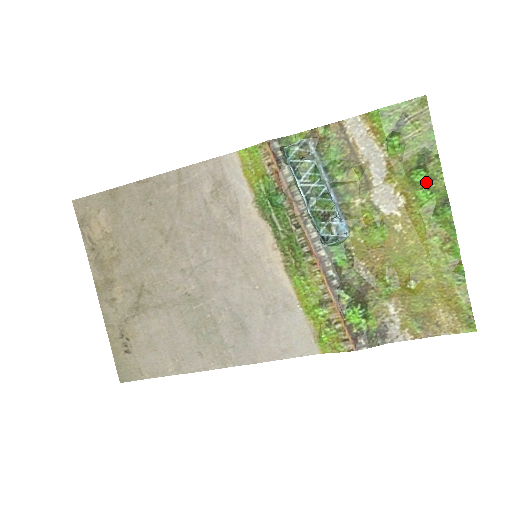
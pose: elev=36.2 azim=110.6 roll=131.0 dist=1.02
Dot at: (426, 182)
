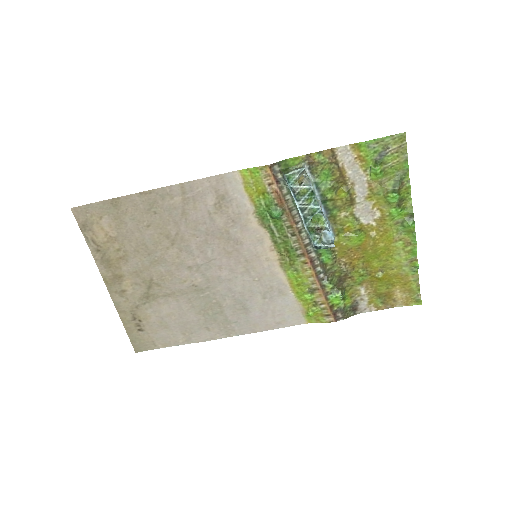
Dot at: (398, 202)
